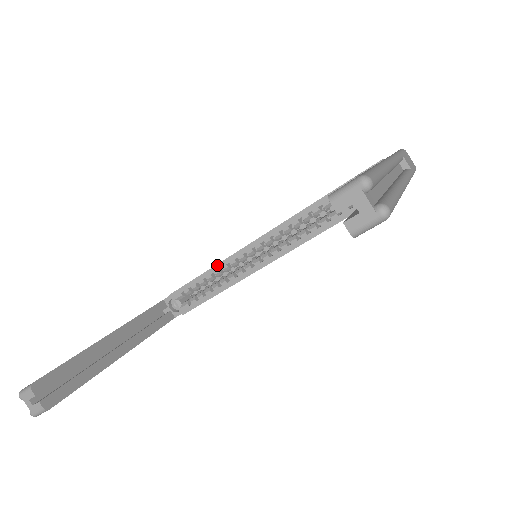
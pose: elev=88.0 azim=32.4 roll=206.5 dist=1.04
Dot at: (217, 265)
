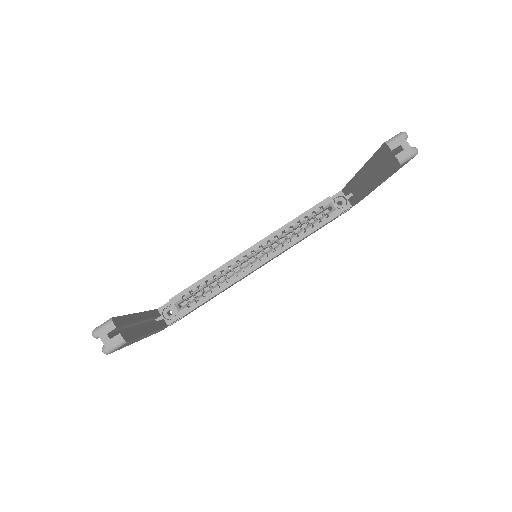
Dot at: (219, 268)
